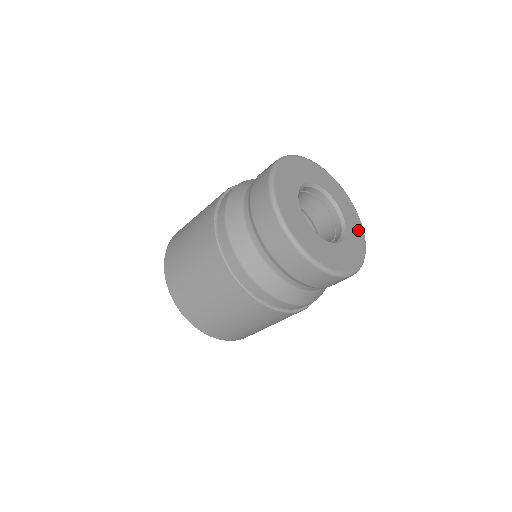
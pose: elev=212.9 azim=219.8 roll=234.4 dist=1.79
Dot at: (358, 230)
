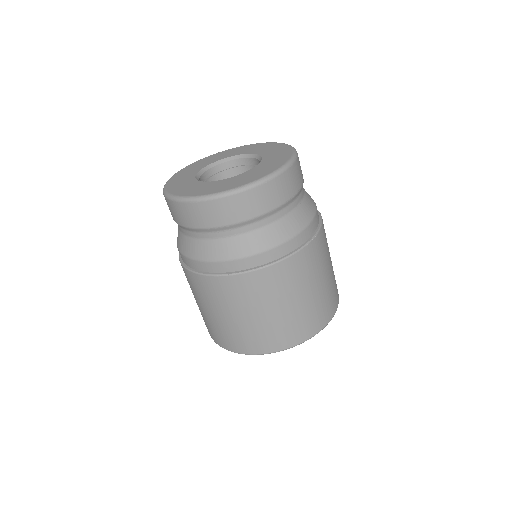
Dot at: (283, 155)
